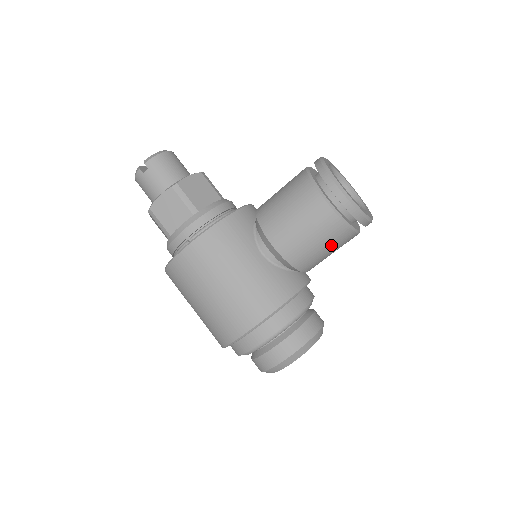
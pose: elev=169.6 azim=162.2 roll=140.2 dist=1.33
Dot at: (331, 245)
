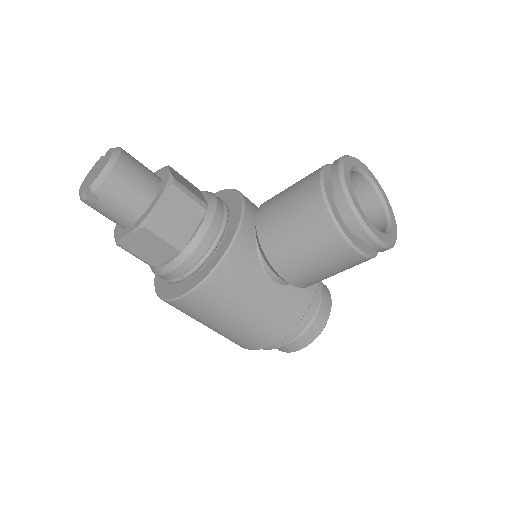
Dot at: occluded
